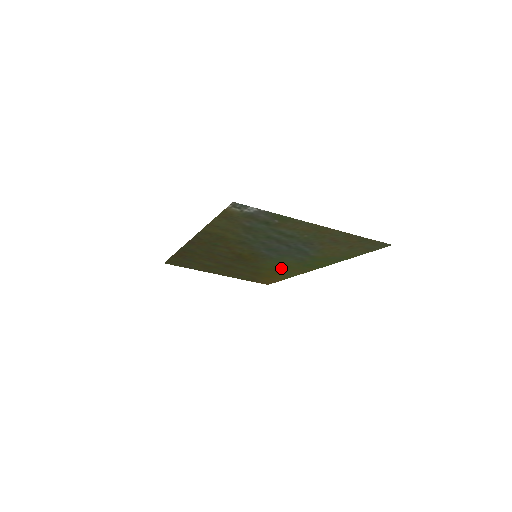
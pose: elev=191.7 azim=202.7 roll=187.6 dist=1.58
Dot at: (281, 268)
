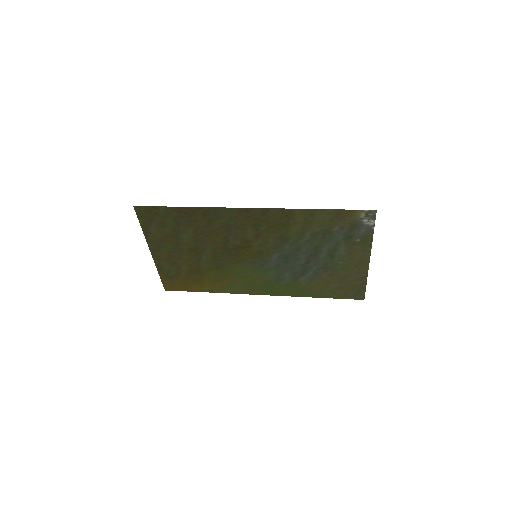
Dot at: (238, 279)
